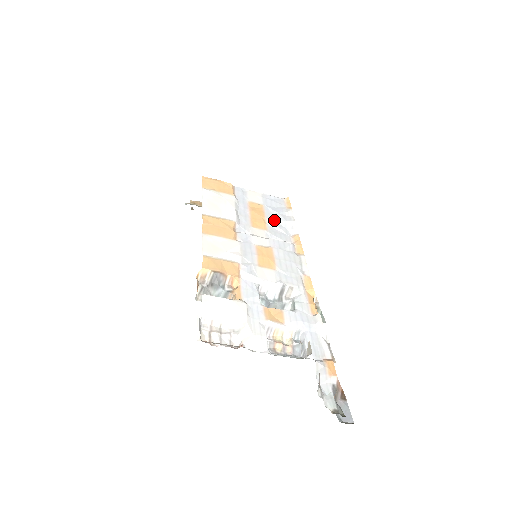
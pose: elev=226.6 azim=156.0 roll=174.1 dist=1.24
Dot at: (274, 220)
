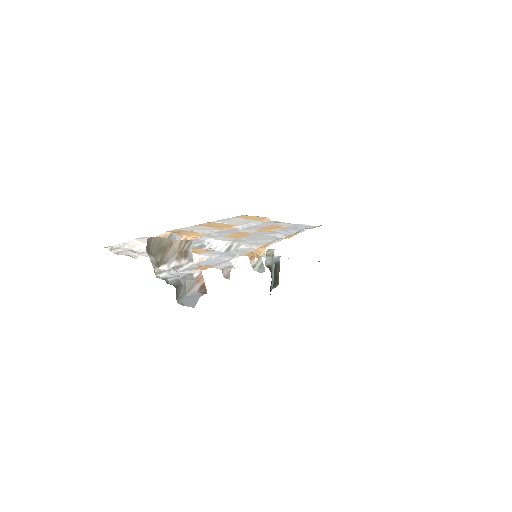
Dot at: (286, 230)
